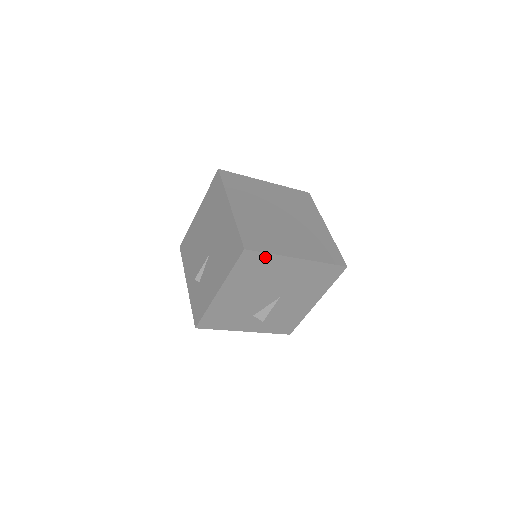
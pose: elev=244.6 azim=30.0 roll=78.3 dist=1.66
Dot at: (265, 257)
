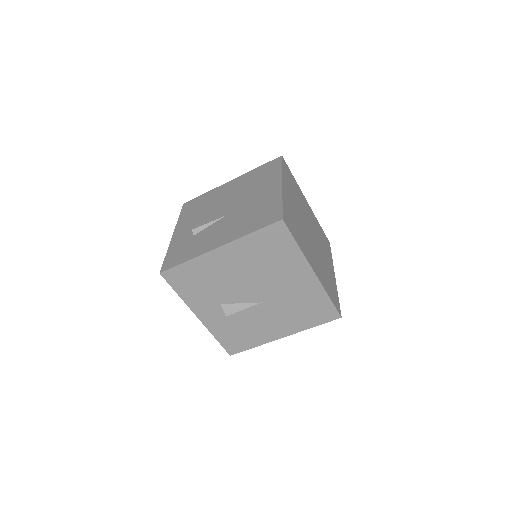
Dot at: (290, 244)
